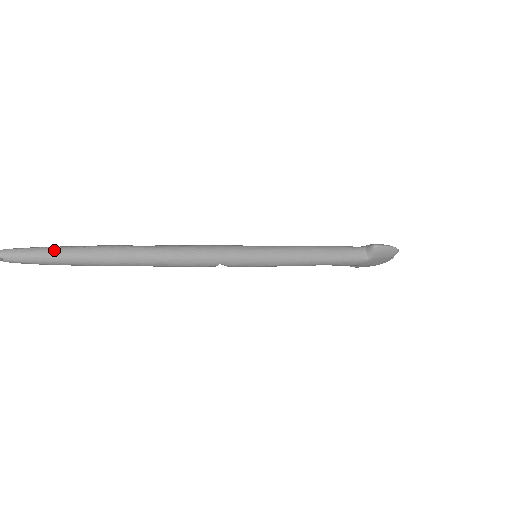
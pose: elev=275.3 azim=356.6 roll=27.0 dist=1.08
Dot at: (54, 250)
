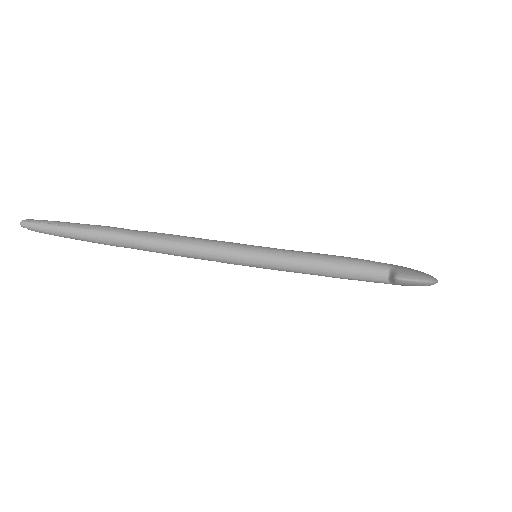
Dot at: (63, 229)
